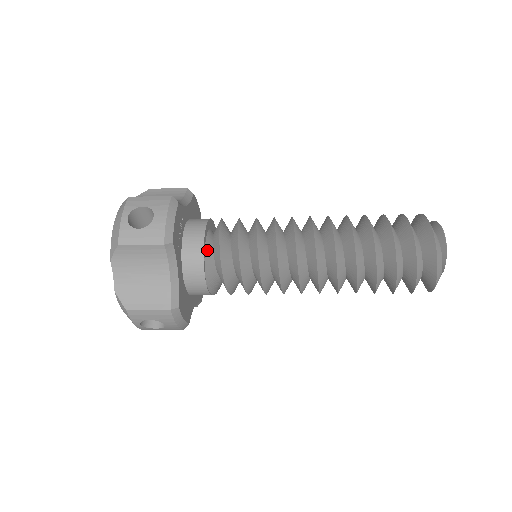
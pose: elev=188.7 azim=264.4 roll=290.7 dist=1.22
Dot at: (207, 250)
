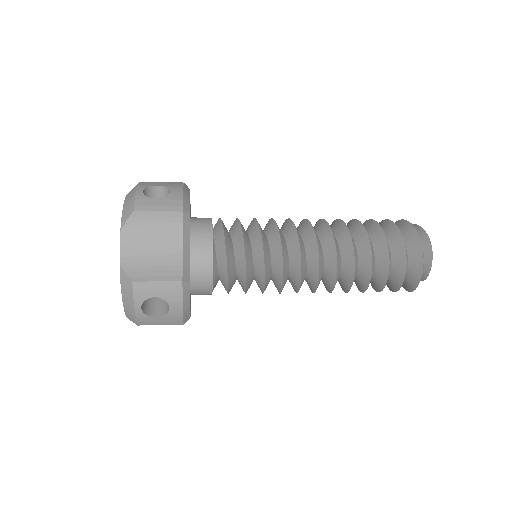
Dot at: (214, 282)
